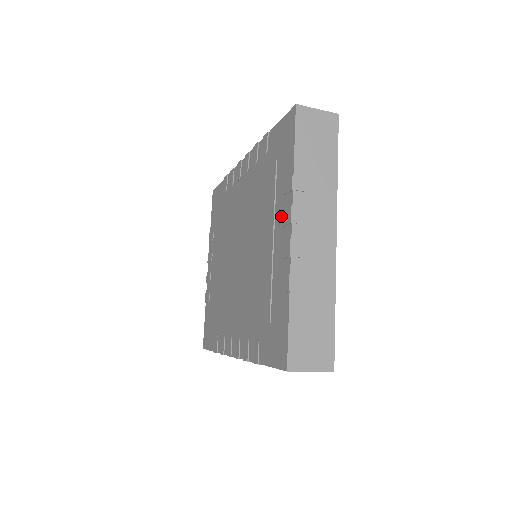
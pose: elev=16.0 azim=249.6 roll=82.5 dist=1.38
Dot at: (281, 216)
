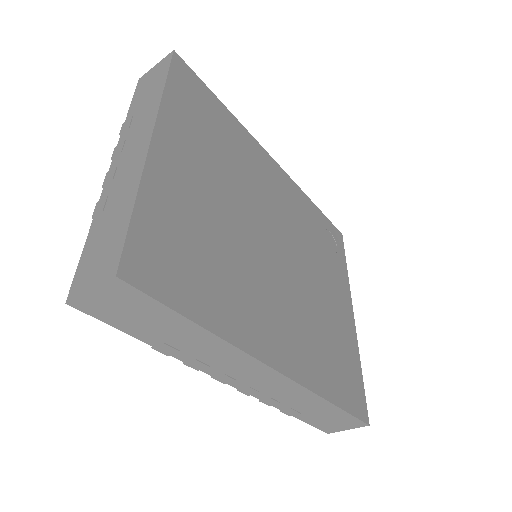
Dot at: occluded
